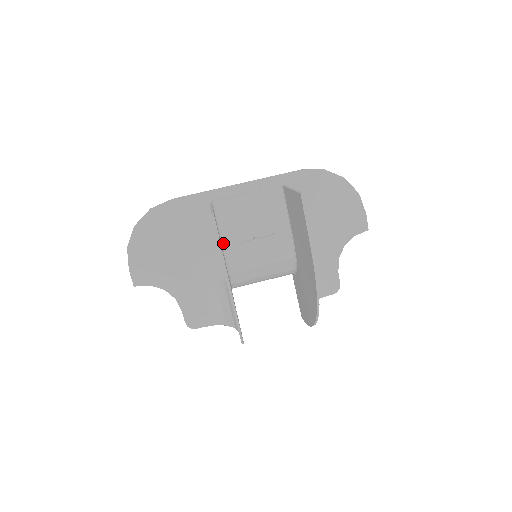
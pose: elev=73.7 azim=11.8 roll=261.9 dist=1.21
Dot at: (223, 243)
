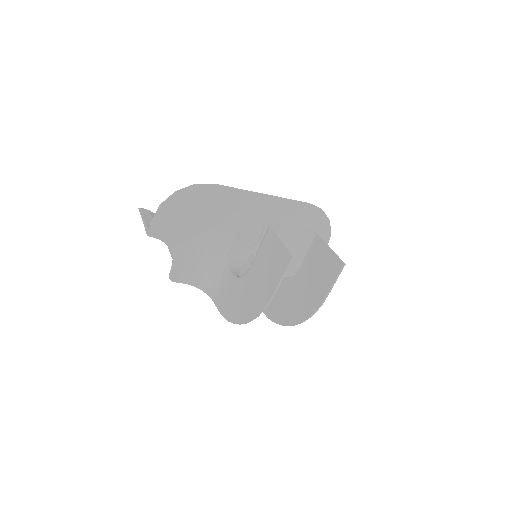
Dot at: occluded
